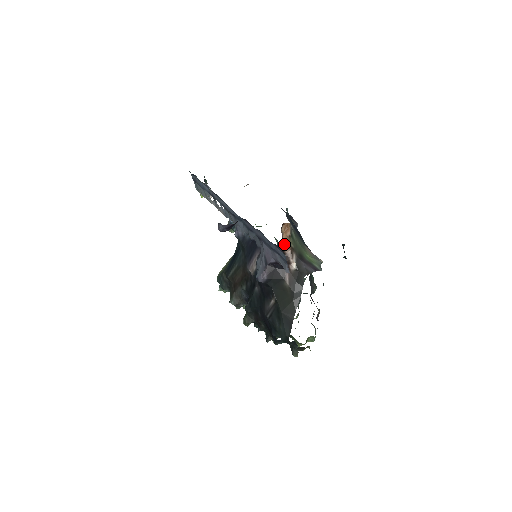
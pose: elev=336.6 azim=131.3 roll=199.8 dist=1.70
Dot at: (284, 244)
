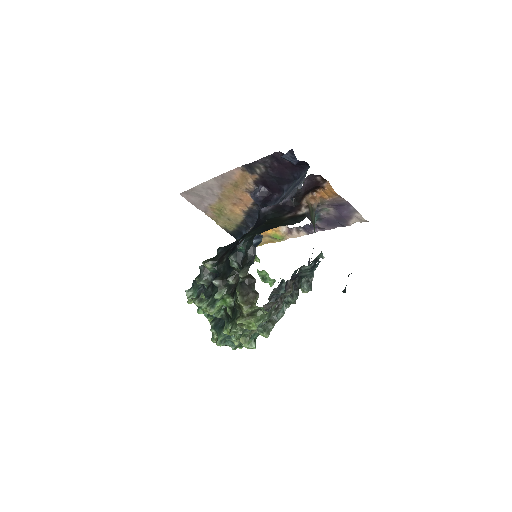
Dot at: (305, 198)
